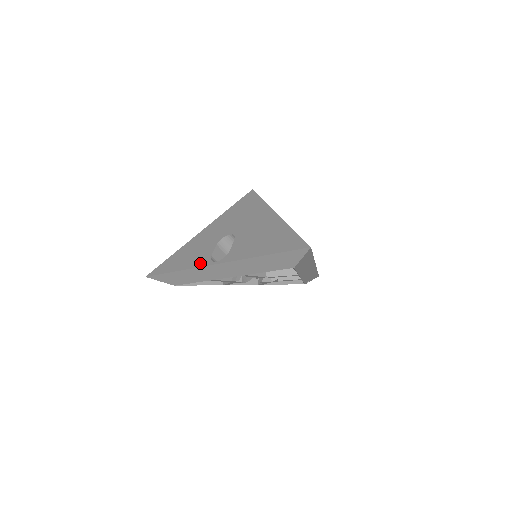
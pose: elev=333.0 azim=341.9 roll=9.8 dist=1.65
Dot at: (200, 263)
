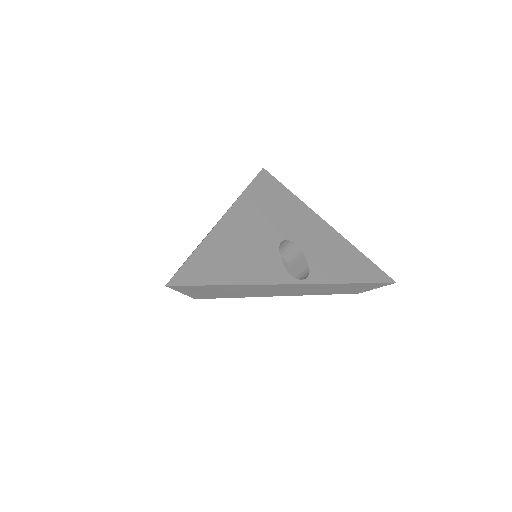
Dot at: occluded
